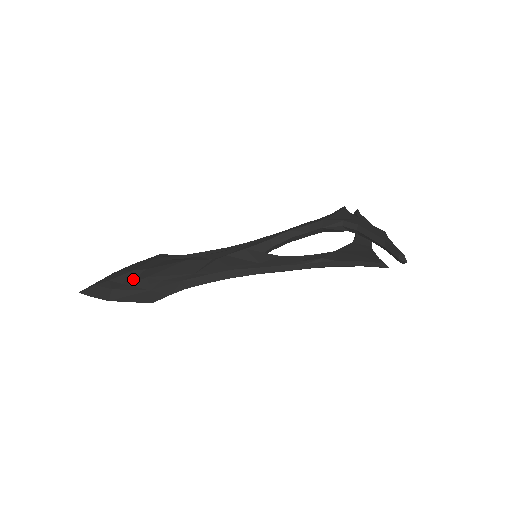
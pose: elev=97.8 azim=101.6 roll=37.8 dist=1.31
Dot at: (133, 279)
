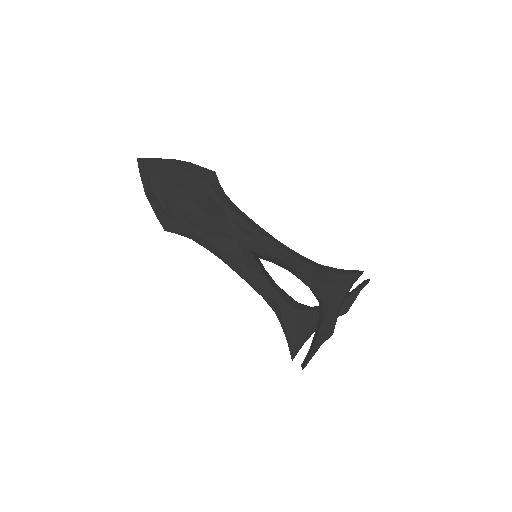
Dot at: (169, 196)
